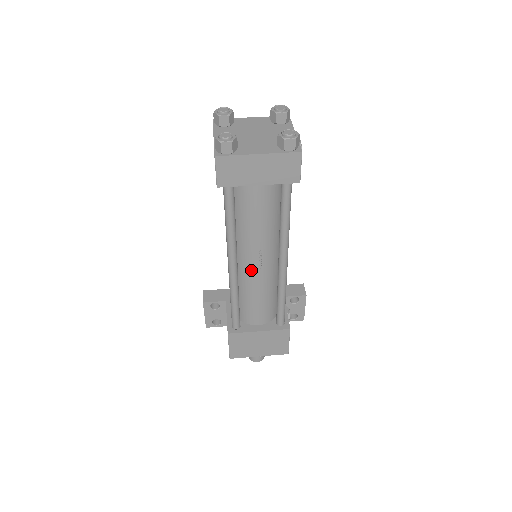
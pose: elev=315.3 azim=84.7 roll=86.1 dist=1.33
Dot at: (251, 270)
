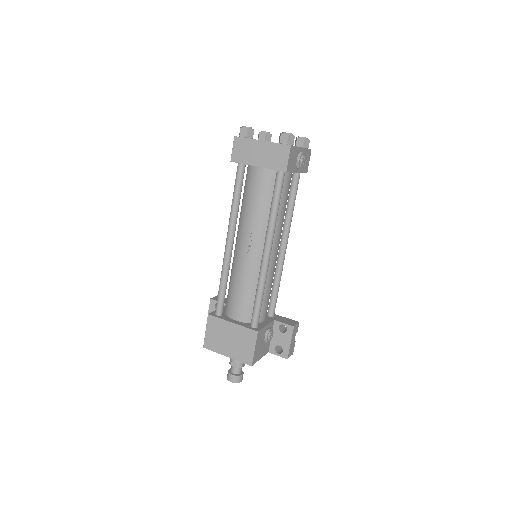
Dot at: (242, 254)
